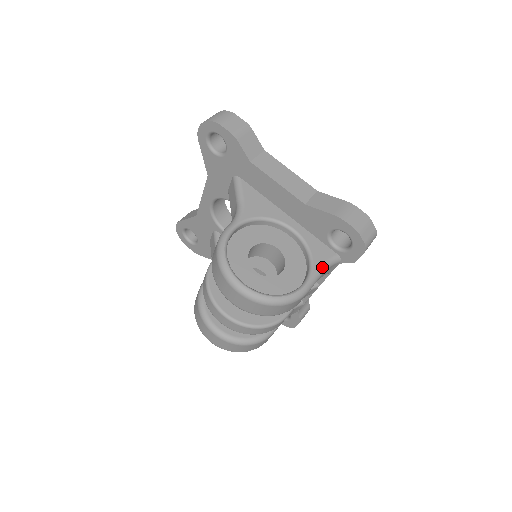
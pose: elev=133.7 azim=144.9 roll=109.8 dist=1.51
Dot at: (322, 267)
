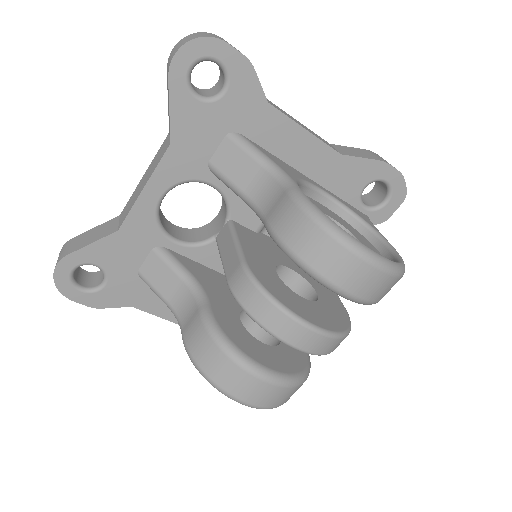
Dot at: (377, 229)
